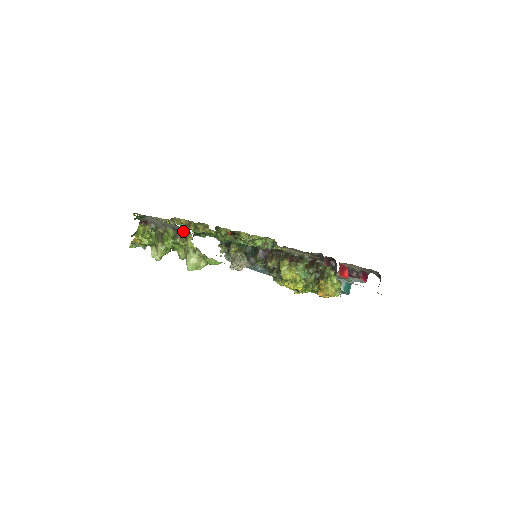
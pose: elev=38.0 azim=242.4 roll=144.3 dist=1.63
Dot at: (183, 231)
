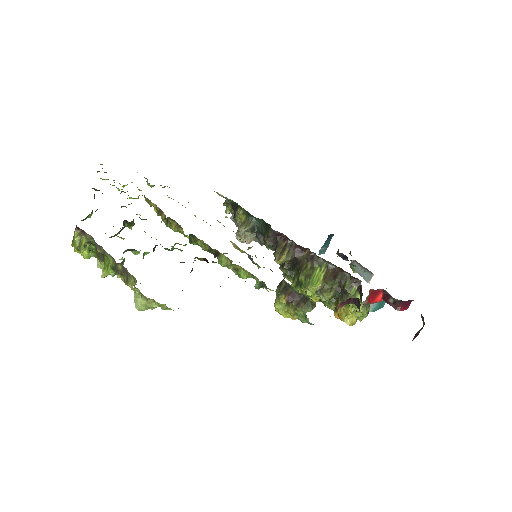
Dot at: (123, 267)
